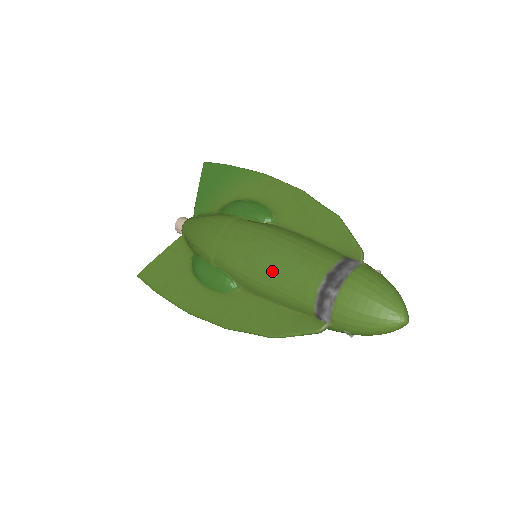
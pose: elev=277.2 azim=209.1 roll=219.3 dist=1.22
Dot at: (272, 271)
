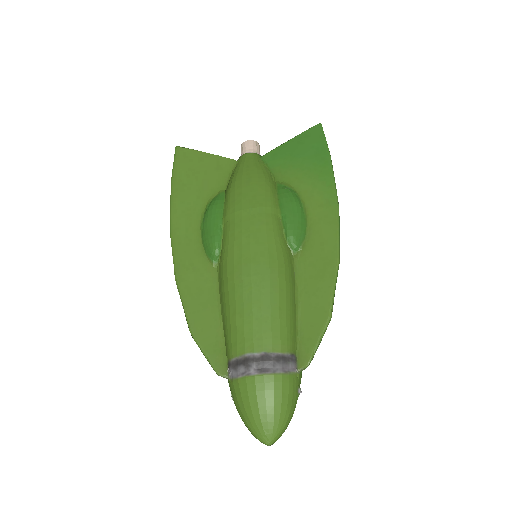
Dot at: (242, 295)
